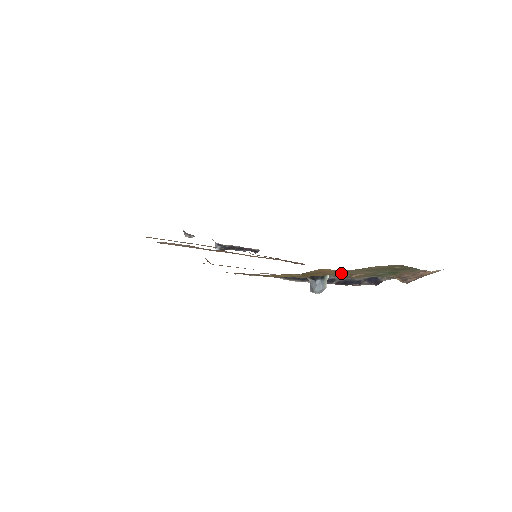
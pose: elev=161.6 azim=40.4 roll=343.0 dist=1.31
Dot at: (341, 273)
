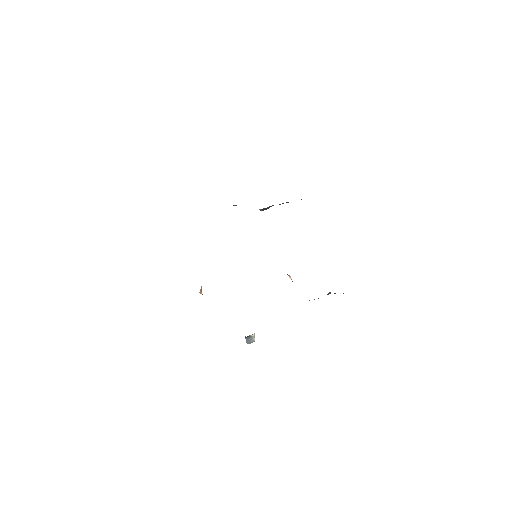
Dot at: occluded
